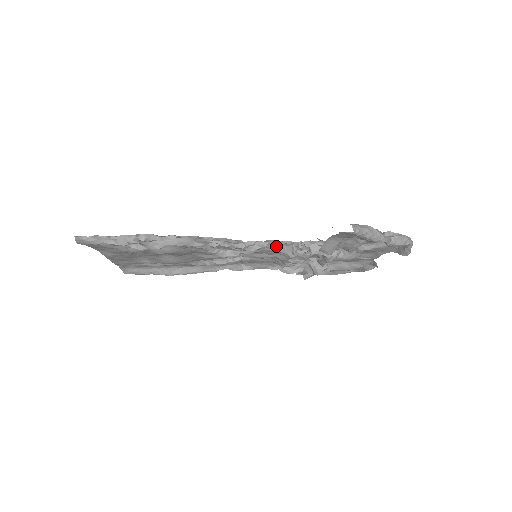
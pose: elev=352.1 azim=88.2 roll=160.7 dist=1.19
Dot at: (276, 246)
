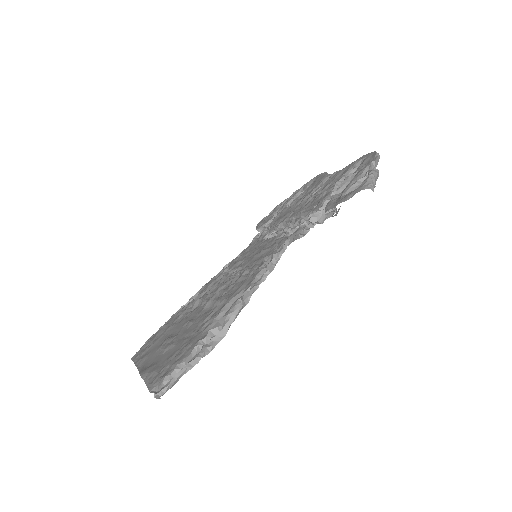
Dot at: occluded
